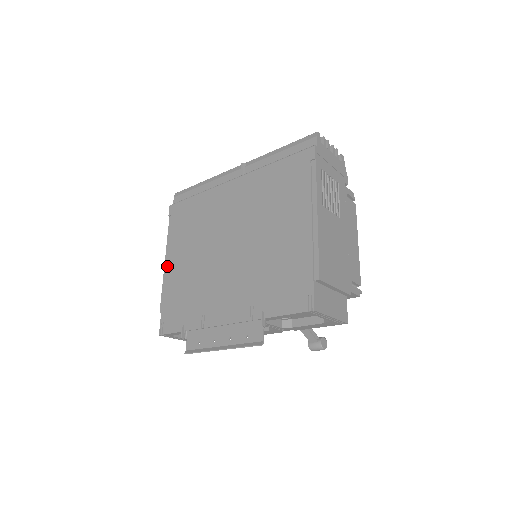
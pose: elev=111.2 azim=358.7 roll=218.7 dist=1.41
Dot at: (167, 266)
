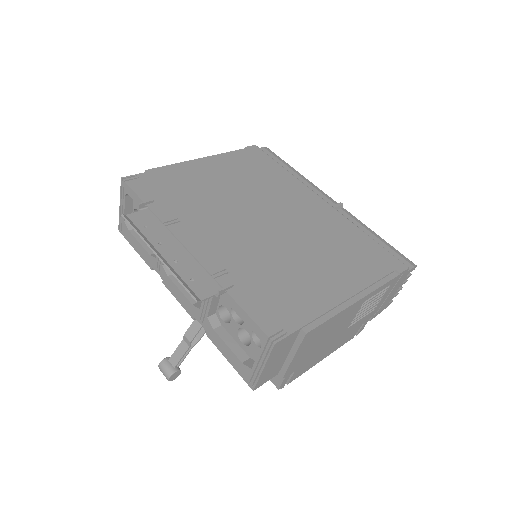
Dot at: (199, 162)
